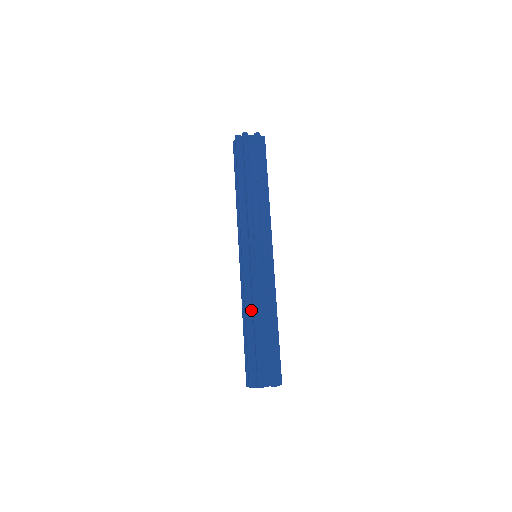
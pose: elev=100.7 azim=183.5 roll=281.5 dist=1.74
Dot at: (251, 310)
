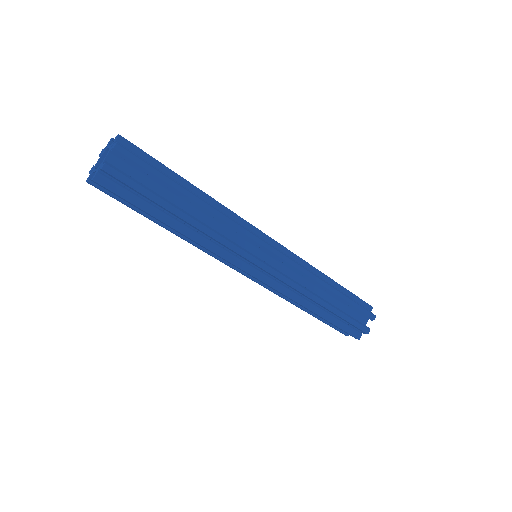
Dot at: (307, 300)
